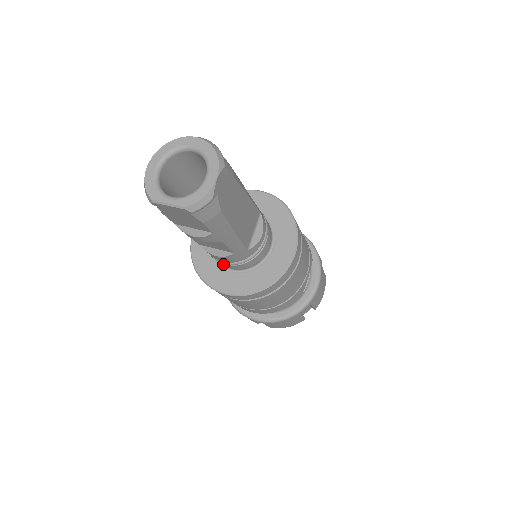
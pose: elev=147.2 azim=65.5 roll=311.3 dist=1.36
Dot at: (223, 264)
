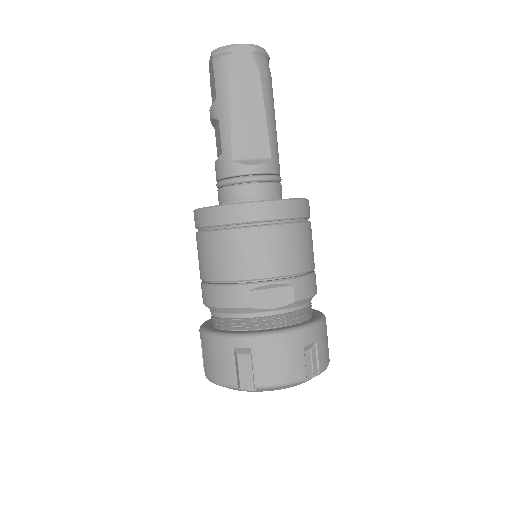
Dot at: occluded
